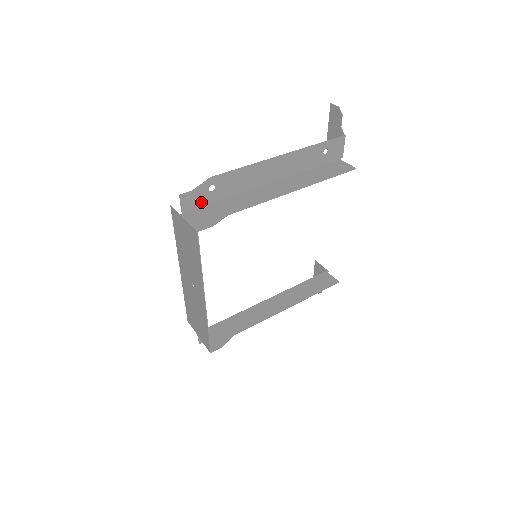
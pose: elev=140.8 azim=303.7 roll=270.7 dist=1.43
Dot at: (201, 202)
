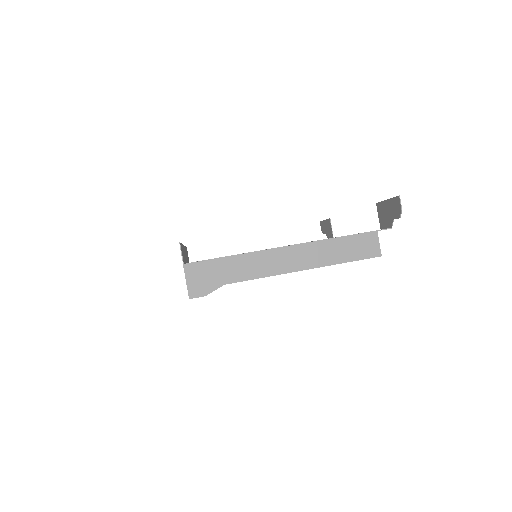
Dot at: occluded
